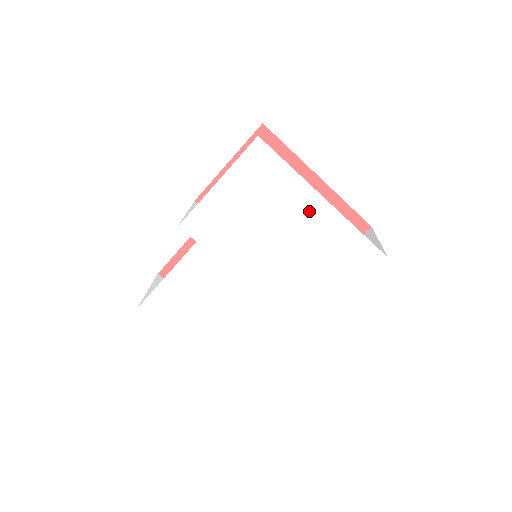
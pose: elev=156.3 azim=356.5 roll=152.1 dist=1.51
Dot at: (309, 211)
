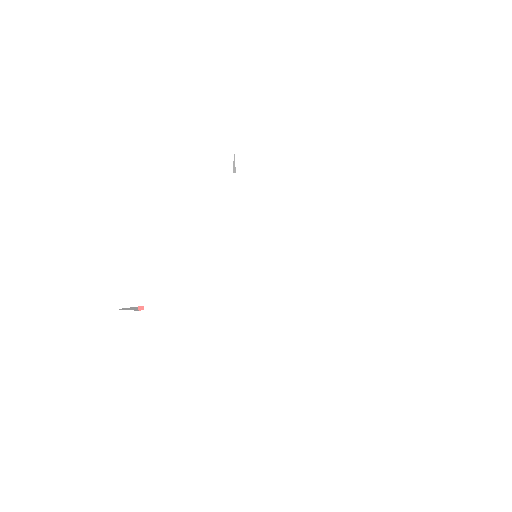
Dot at: (362, 234)
